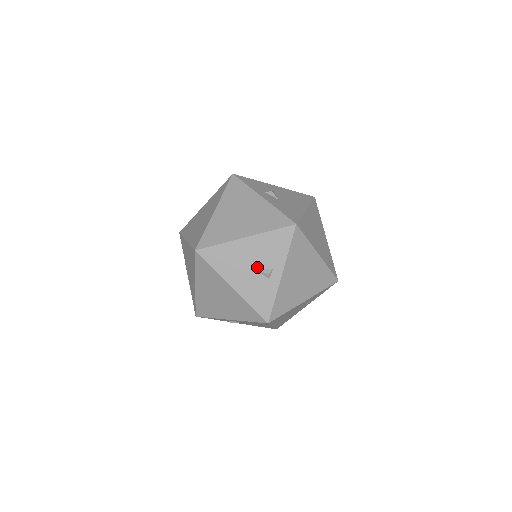
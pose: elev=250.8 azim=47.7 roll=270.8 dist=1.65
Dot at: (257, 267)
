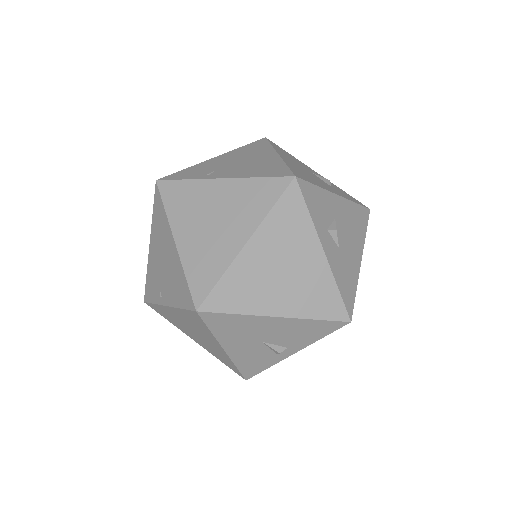
Dot at: (270, 342)
